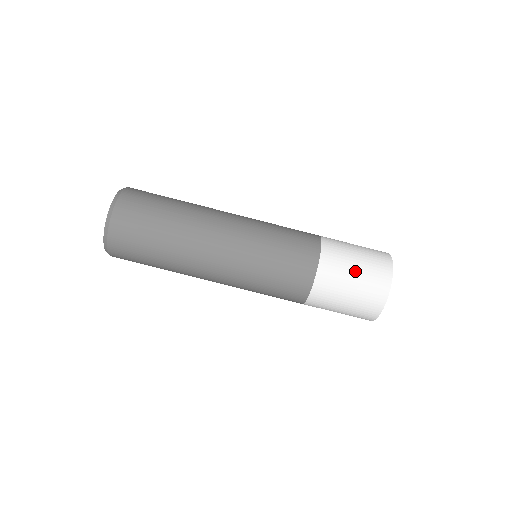
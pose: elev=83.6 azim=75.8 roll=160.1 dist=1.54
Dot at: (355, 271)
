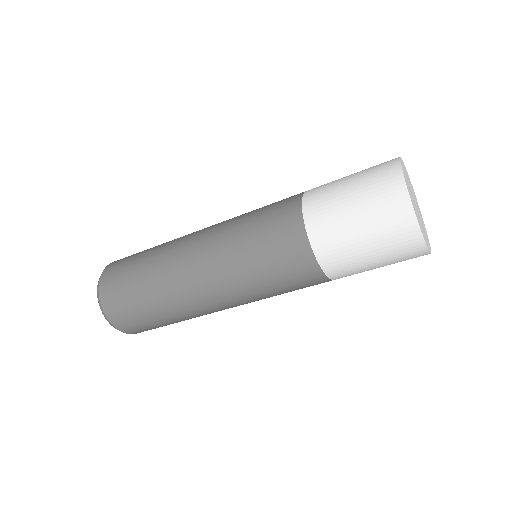
Dot at: (361, 236)
